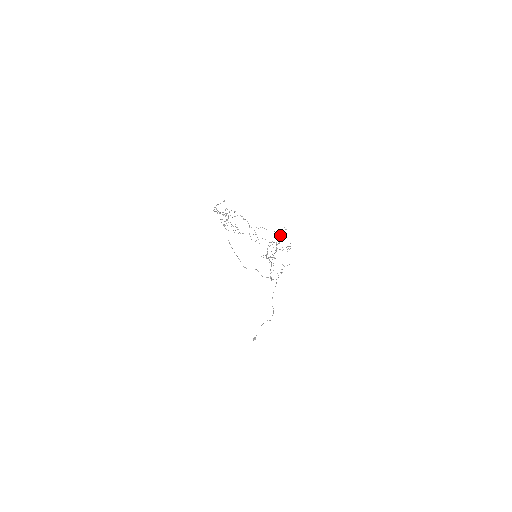
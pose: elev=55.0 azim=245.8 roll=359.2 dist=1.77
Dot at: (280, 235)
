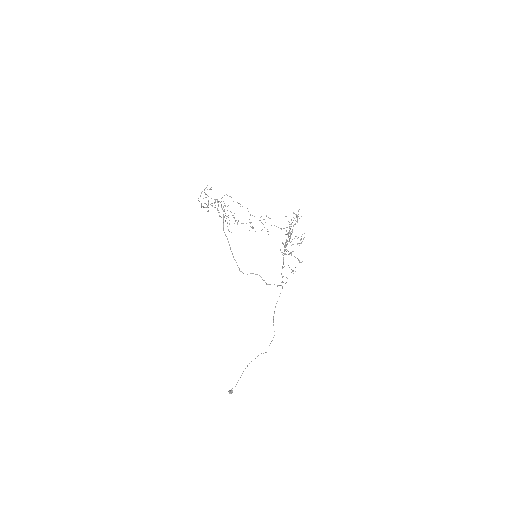
Dot at: occluded
